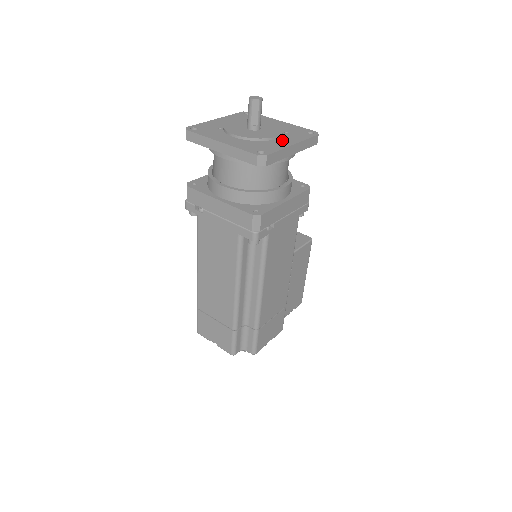
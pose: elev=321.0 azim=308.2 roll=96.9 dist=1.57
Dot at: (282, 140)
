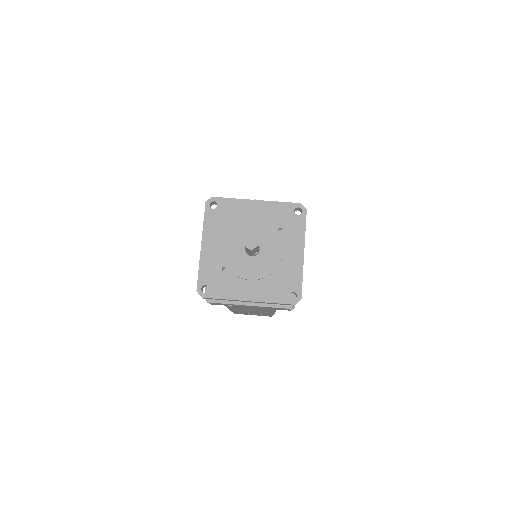
Dot at: (289, 253)
